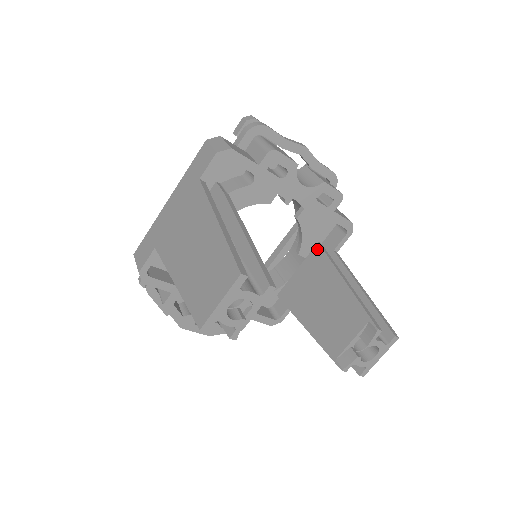
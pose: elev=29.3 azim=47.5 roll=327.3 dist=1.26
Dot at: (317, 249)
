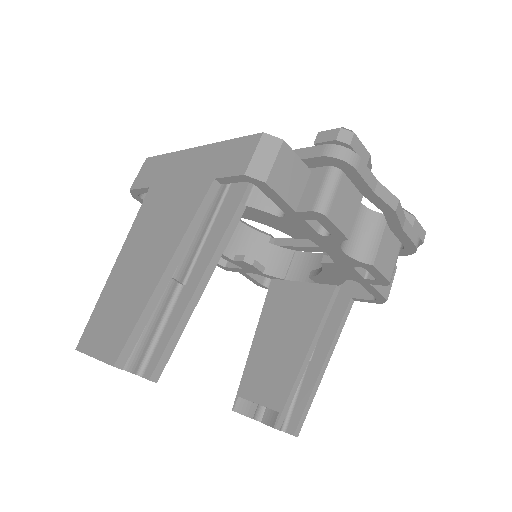
Dot at: (329, 290)
